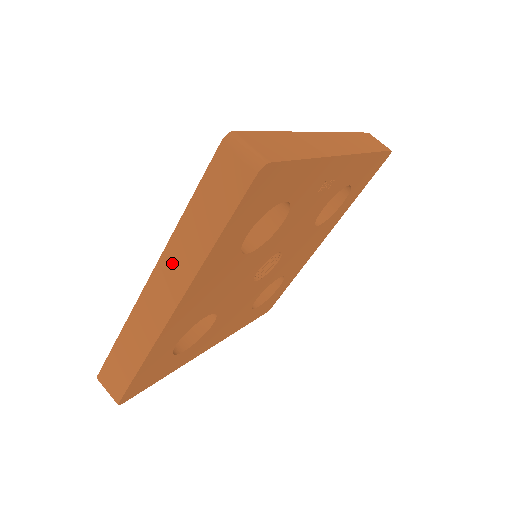
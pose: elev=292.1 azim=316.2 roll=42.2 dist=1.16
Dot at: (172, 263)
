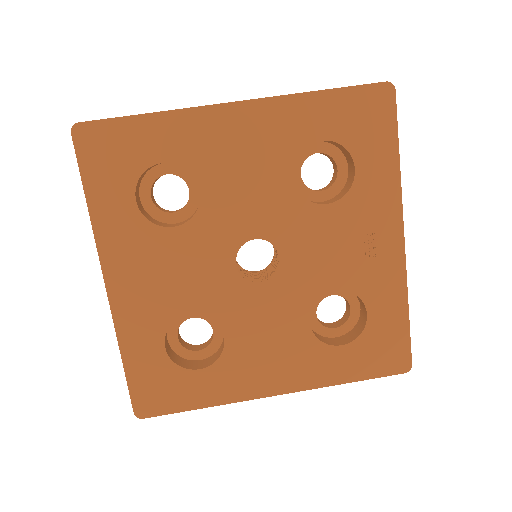
Dot at: occluded
